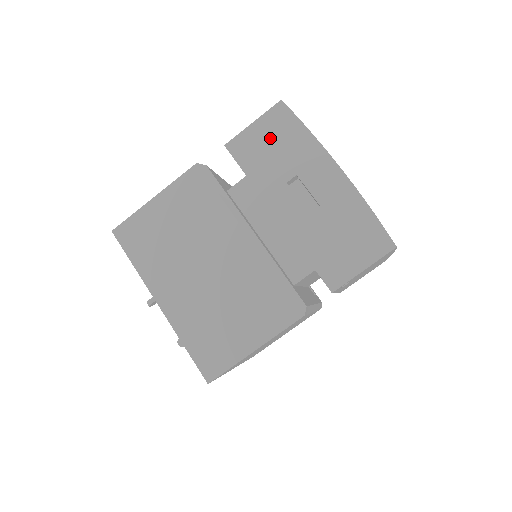
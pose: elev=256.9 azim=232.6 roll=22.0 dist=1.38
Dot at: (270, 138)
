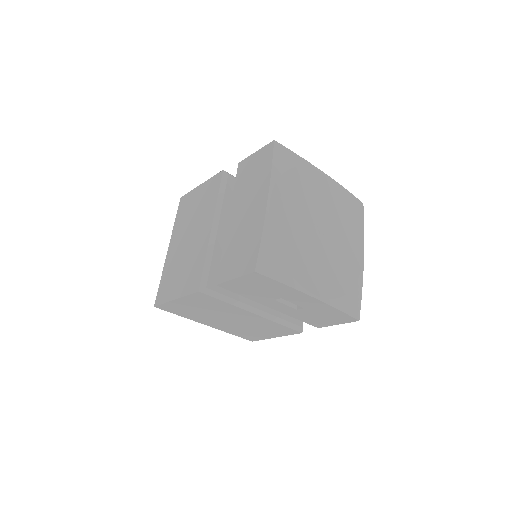
Dot at: (253, 285)
